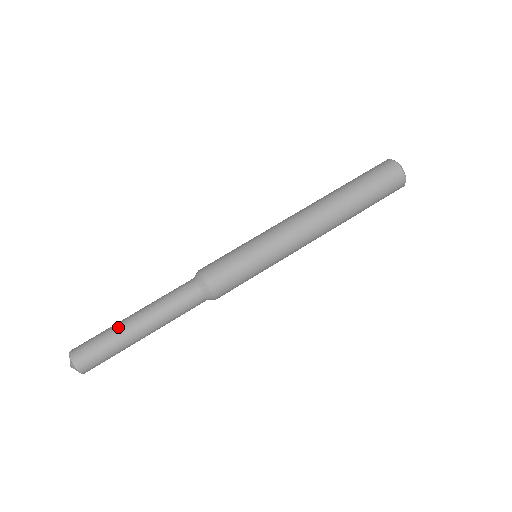
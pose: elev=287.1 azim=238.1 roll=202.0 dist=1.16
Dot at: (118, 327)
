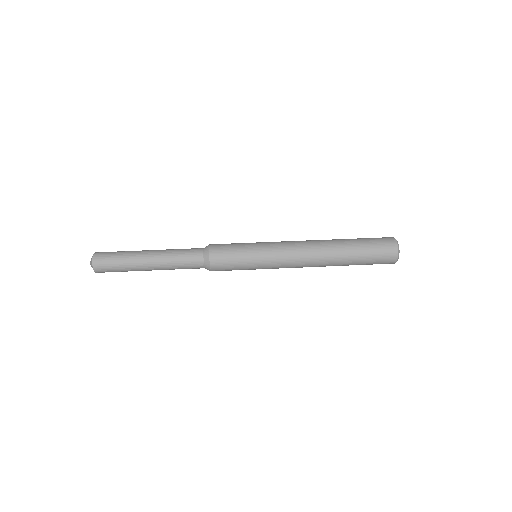
Dot at: (135, 252)
